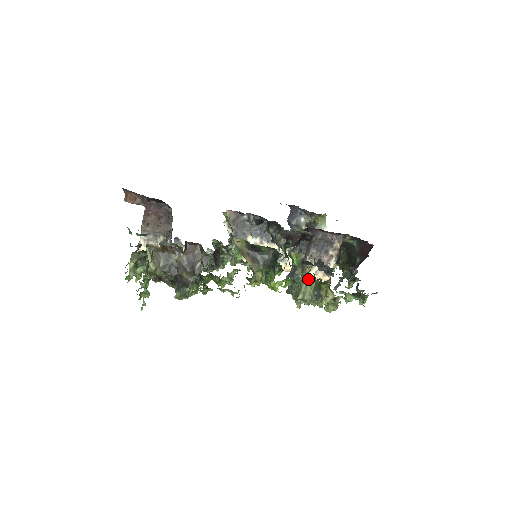
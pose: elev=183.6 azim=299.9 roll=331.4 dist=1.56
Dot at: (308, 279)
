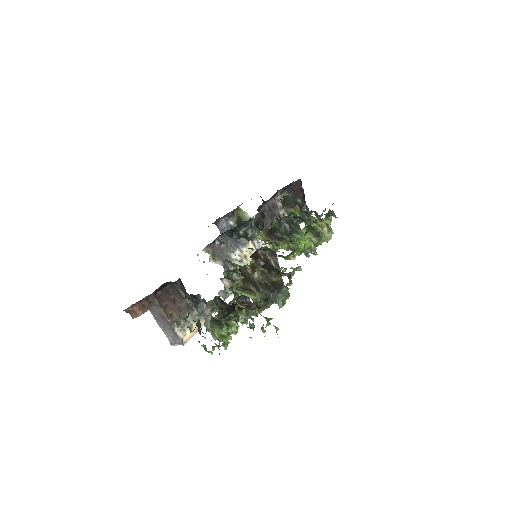
Dot at: (301, 232)
